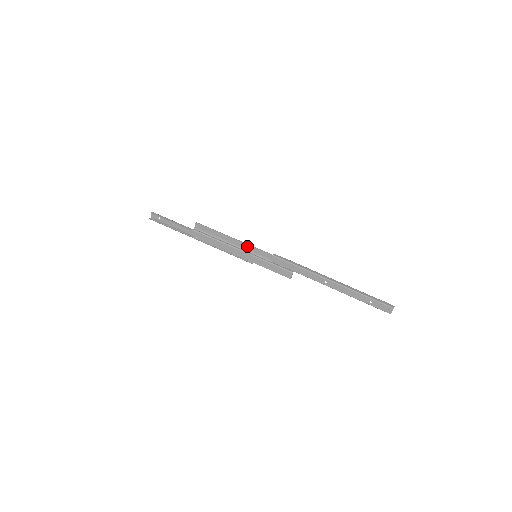
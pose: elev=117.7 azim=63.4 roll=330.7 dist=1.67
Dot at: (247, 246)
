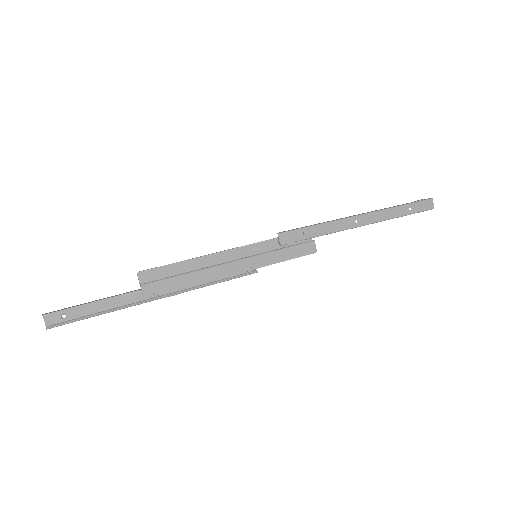
Dot at: (235, 251)
